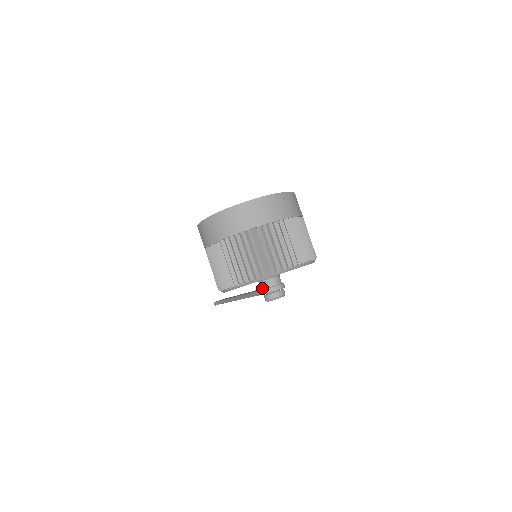
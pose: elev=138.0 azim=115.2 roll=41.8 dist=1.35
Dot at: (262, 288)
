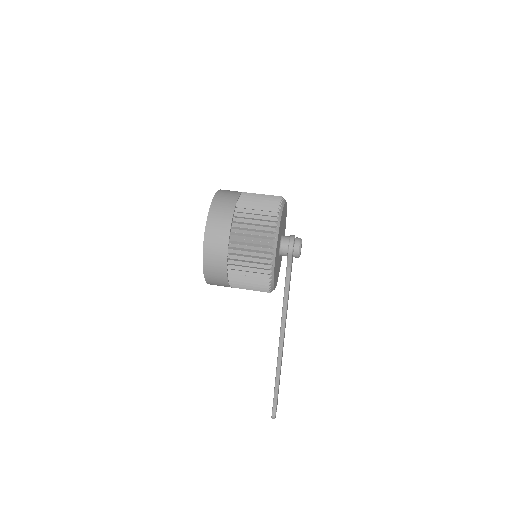
Dot at: (286, 250)
